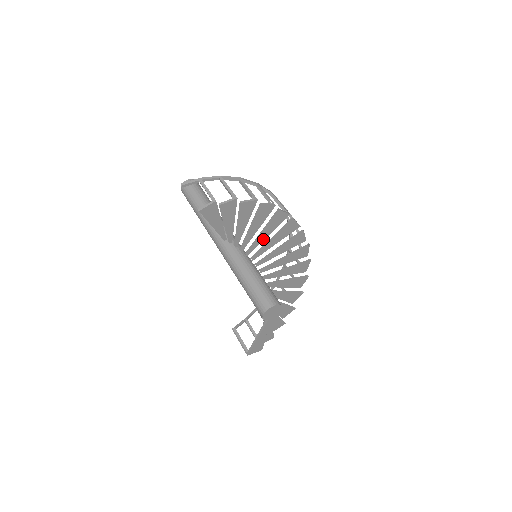
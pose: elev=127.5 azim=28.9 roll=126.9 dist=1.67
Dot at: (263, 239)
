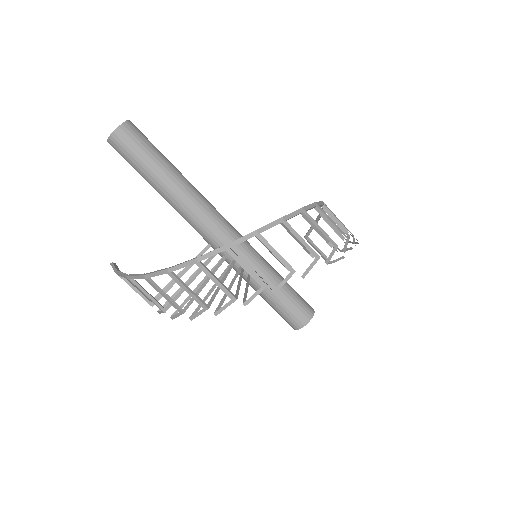
Dot at: (240, 278)
